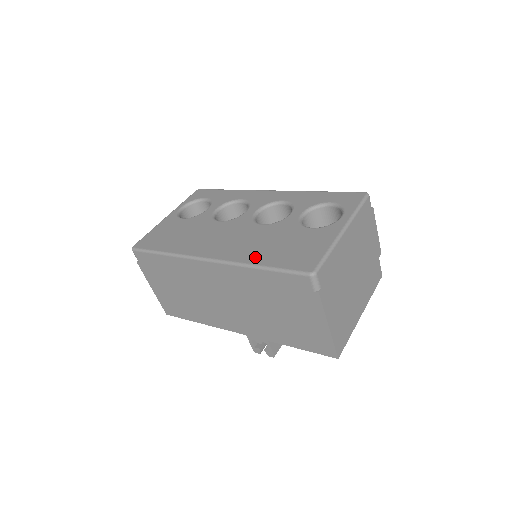
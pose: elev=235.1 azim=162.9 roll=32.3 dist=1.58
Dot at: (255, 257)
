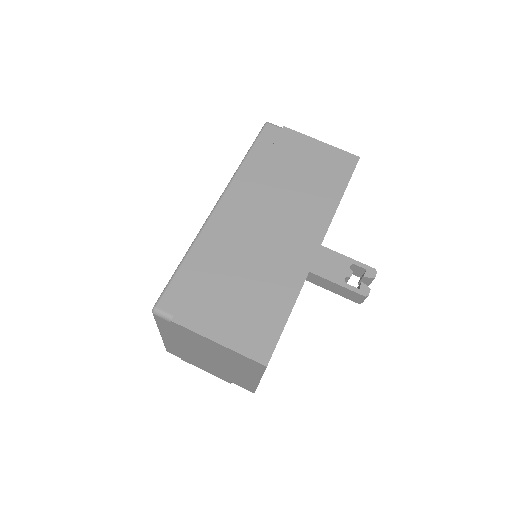
Dot at: occluded
